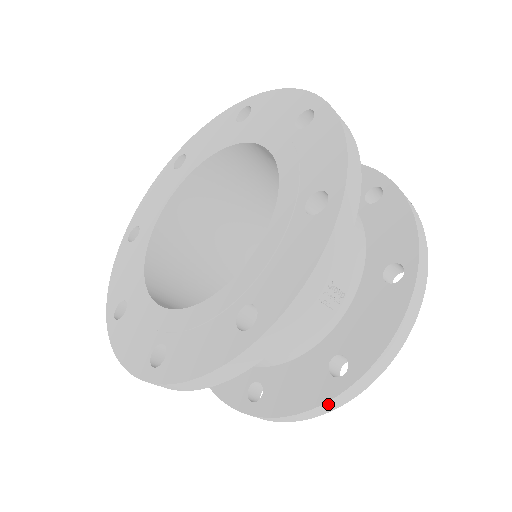
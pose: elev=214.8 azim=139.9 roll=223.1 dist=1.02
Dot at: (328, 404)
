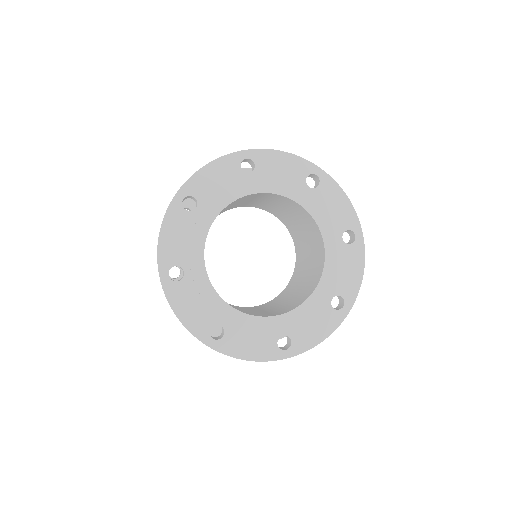
Dot at: occluded
